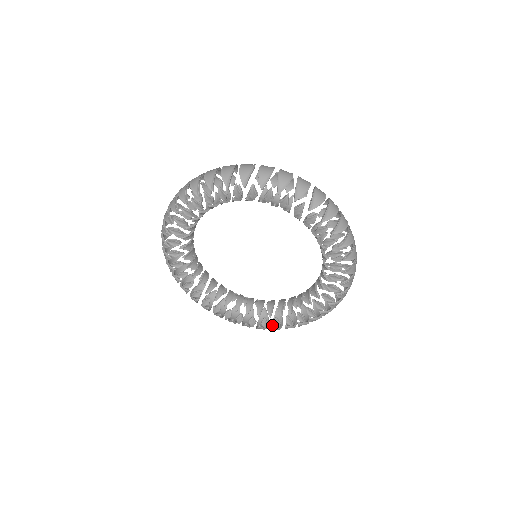
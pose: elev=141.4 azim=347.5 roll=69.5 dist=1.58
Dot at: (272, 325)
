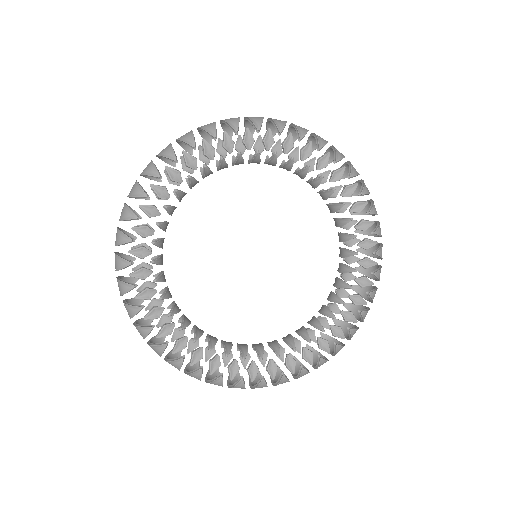
Dot at: (332, 353)
